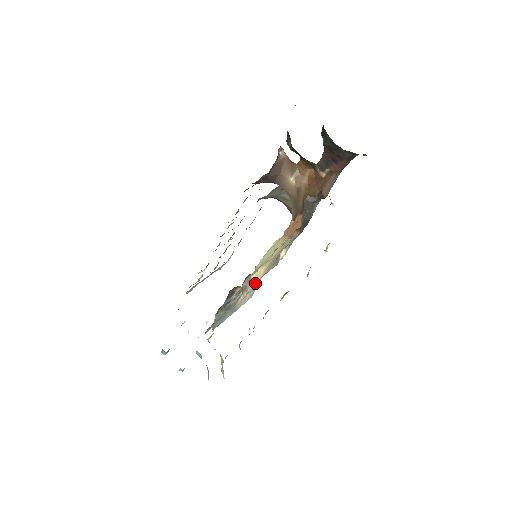
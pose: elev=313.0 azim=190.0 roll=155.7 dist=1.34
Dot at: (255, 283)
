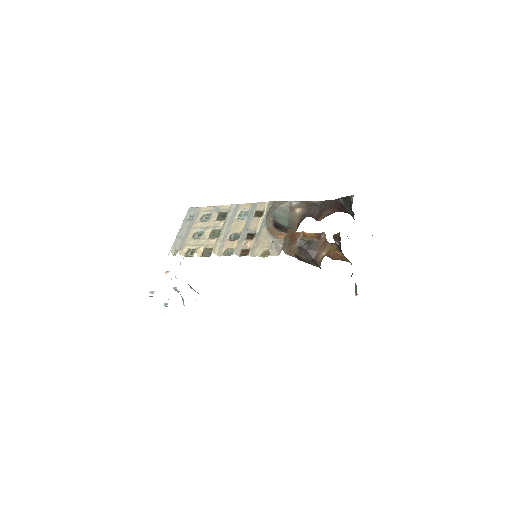
Dot at: occluded
